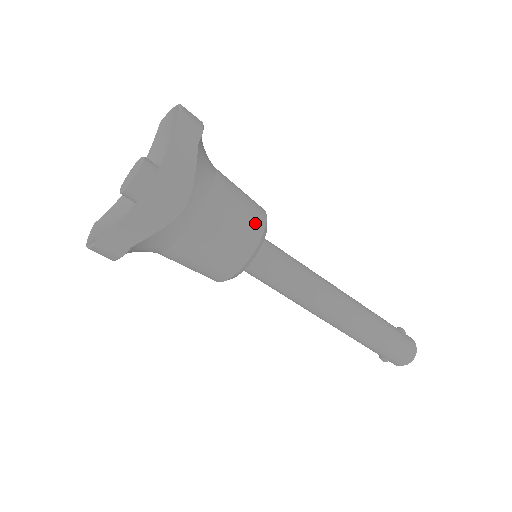
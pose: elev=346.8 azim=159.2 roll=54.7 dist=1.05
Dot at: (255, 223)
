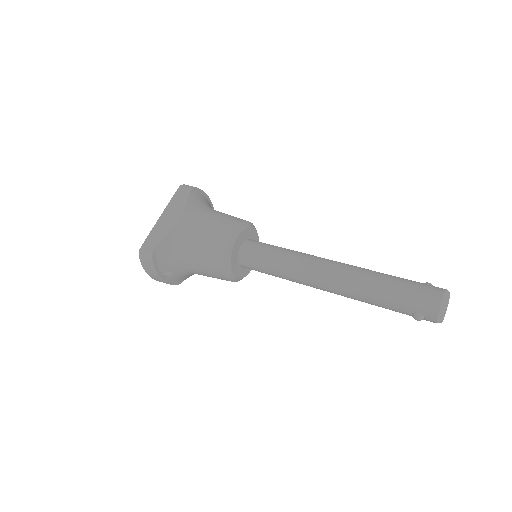
Dot at: (233, 221)
